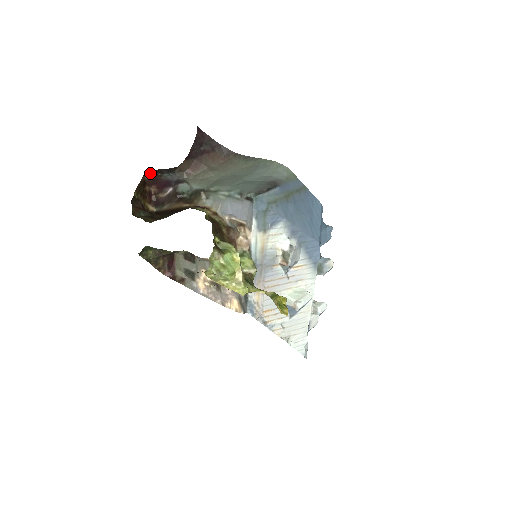
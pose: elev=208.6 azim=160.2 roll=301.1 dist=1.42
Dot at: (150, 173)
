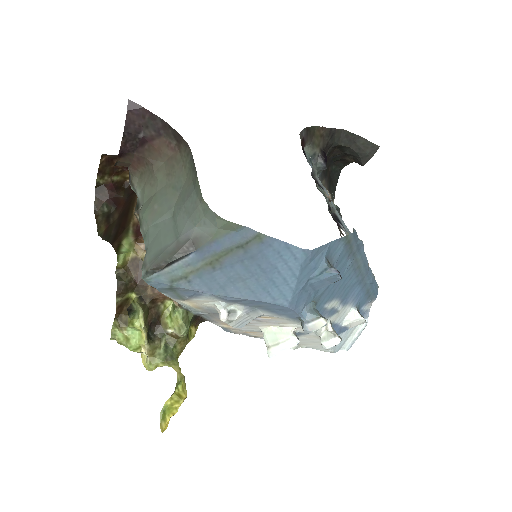
Dot at: (106, 154)
